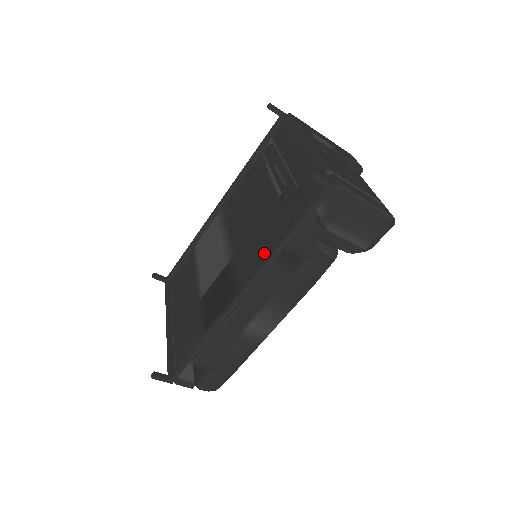
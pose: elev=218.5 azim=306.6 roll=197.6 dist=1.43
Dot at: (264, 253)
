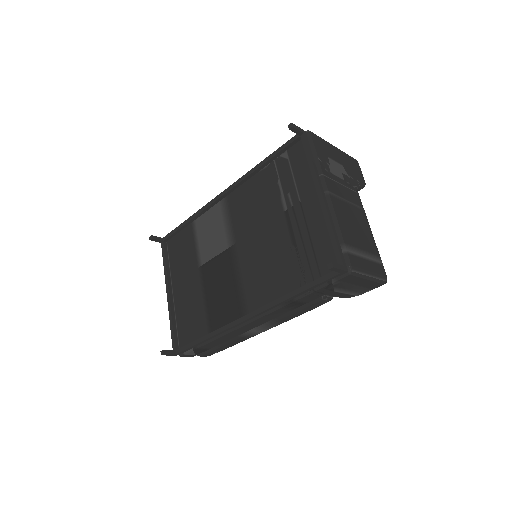
Dot at: (272, 289)
